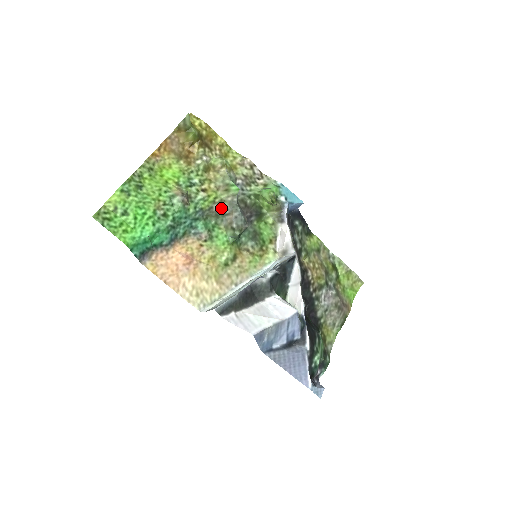
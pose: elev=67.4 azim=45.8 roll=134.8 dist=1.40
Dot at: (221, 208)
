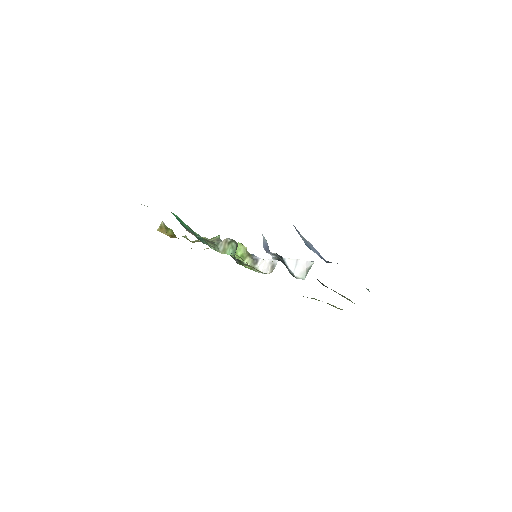
Dot at: occluded
